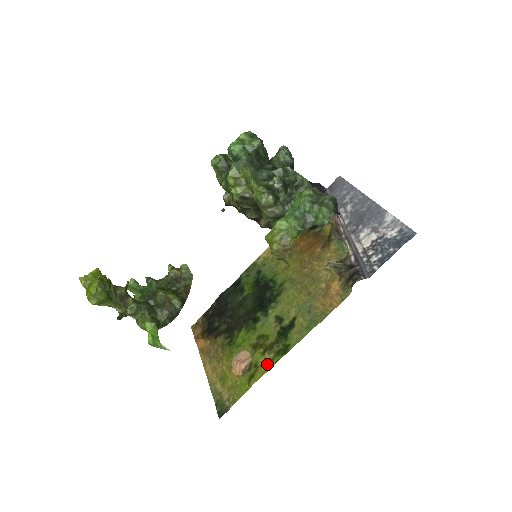
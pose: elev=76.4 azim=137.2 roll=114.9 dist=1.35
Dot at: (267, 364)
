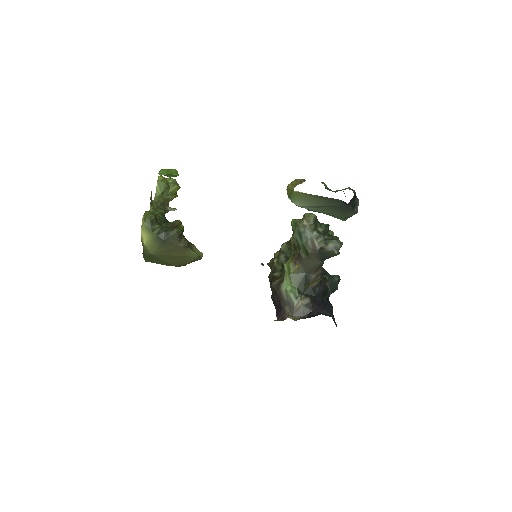
Dot at: occluded
